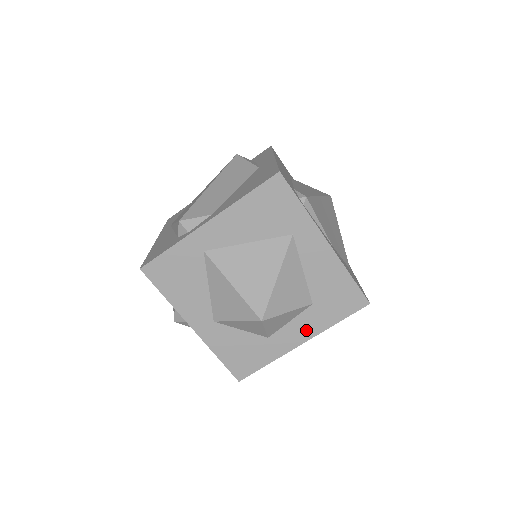
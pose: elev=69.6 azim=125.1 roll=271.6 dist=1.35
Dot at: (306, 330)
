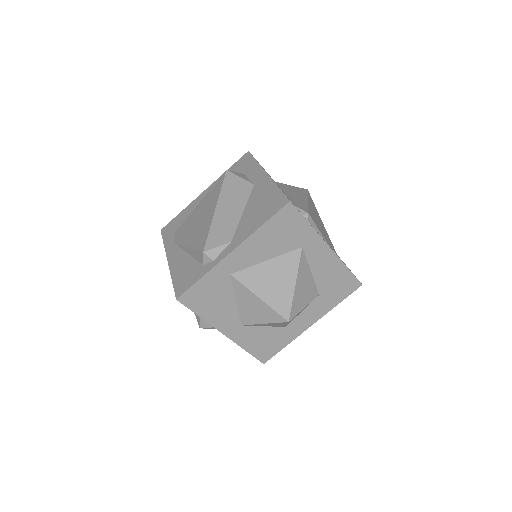
Dot at: (315, 315)
